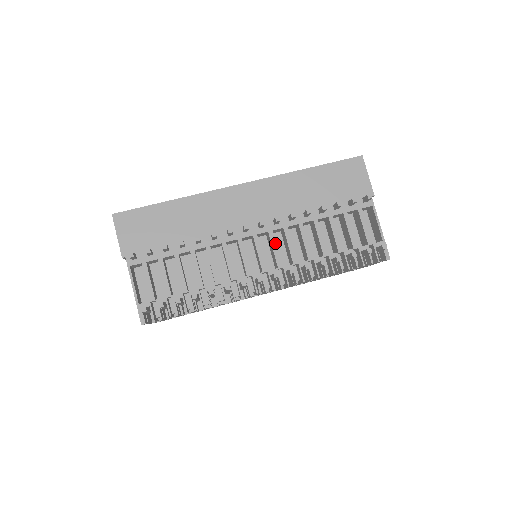
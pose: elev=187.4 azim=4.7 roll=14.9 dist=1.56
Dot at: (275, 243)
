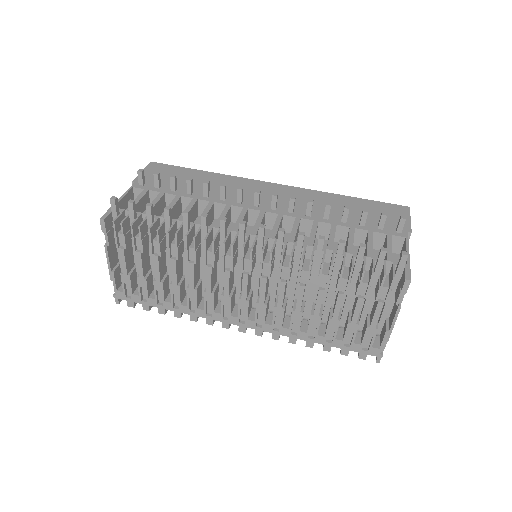
Dot at: (280, 222)
